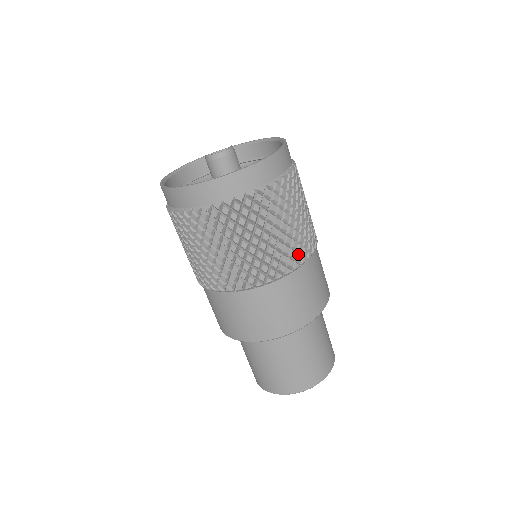
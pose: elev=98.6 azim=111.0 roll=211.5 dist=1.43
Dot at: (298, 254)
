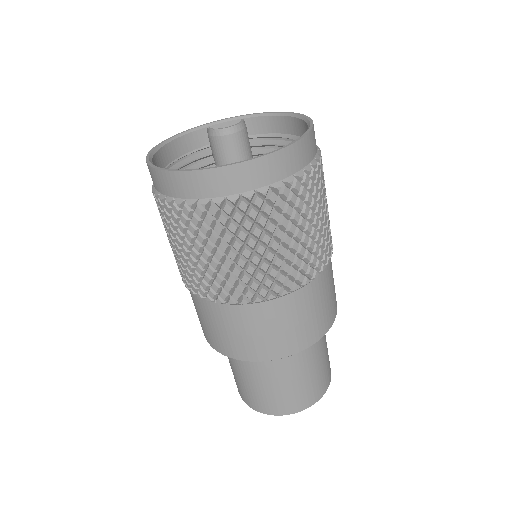
Dot at: (310, 267)
